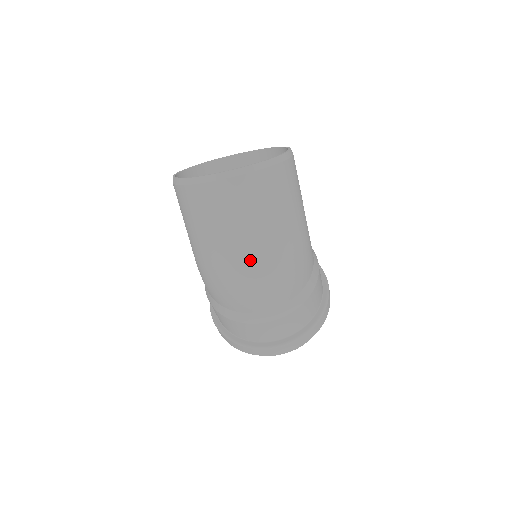
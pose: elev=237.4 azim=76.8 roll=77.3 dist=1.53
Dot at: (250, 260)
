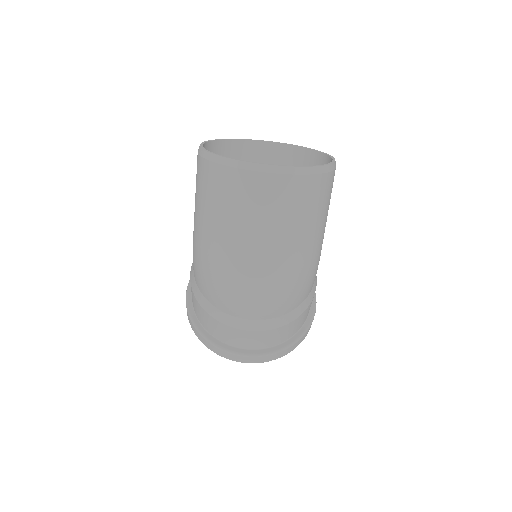
Dot at: (258, 265)
